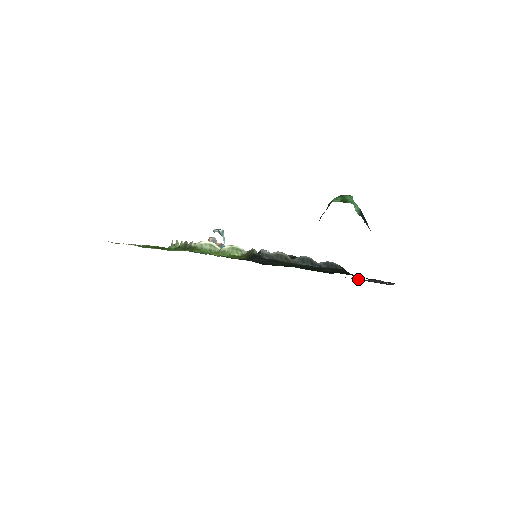
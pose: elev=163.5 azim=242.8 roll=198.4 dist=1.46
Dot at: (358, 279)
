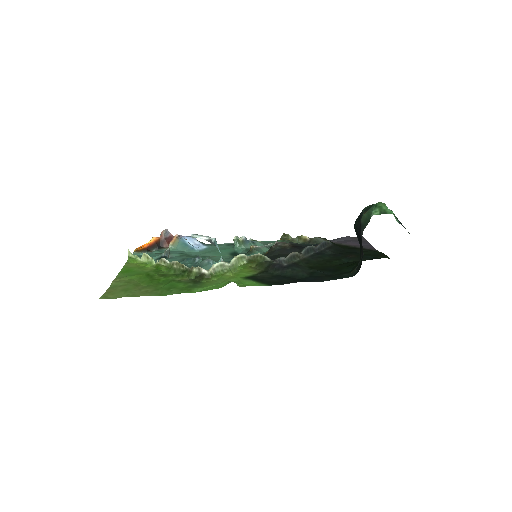
Dot at: (338, 244)
